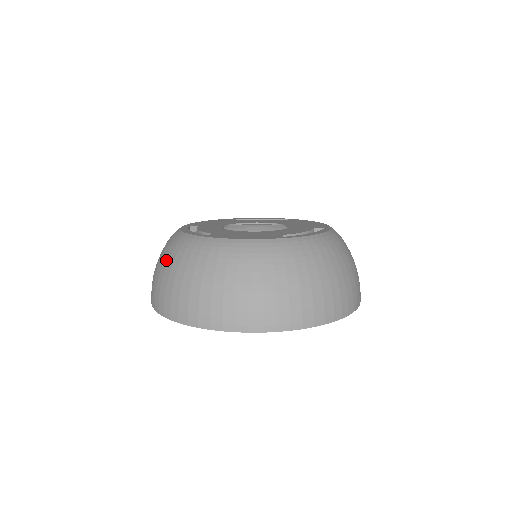
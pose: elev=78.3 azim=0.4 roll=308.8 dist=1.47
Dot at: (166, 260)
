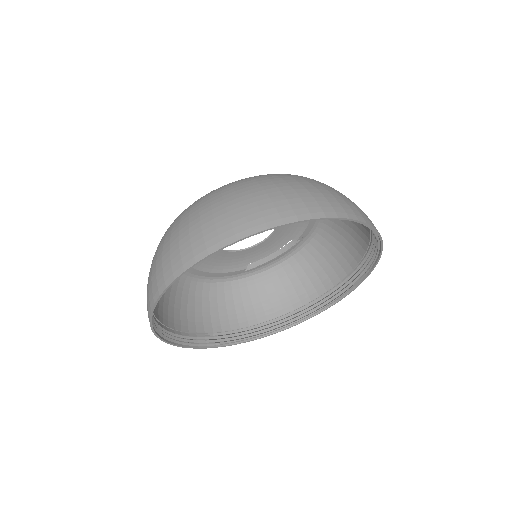
Dot at: occluded
